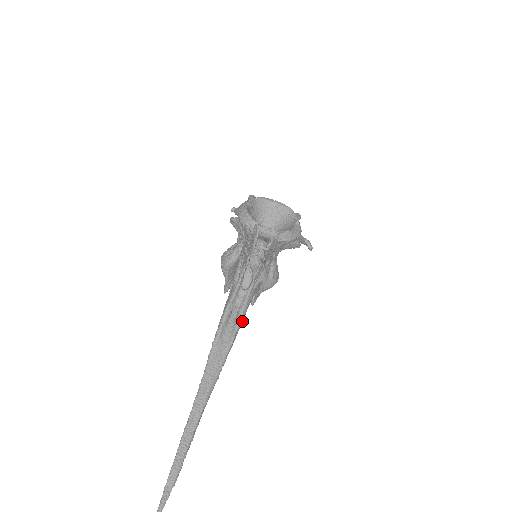
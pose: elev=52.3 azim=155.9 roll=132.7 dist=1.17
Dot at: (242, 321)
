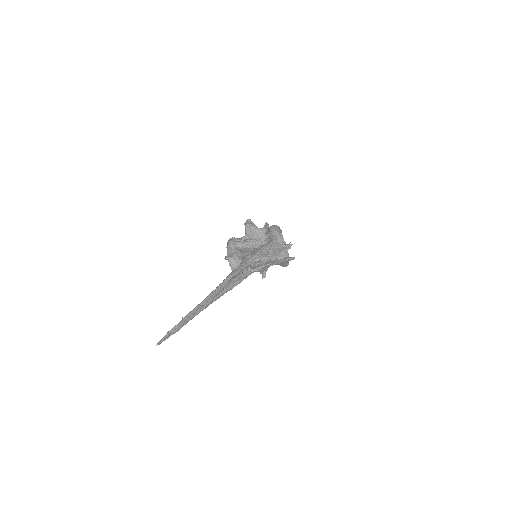
Dot at: (240, 282)
